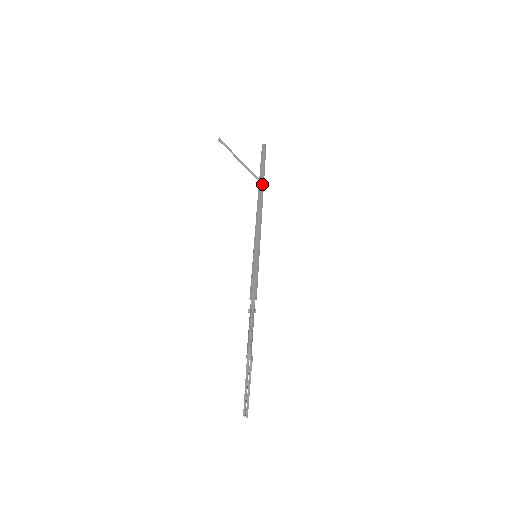
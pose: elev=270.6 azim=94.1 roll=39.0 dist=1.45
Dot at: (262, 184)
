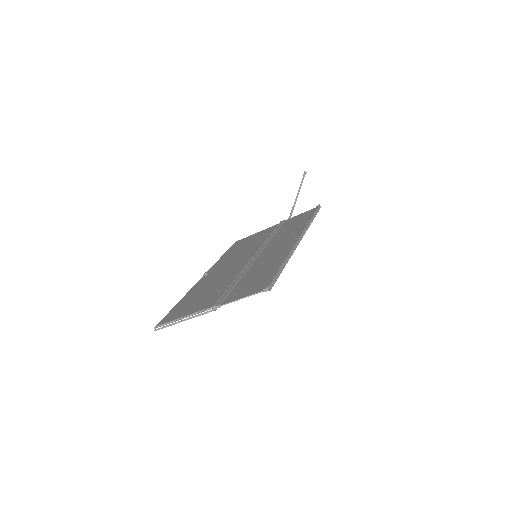
Dot at: (307, 229)
